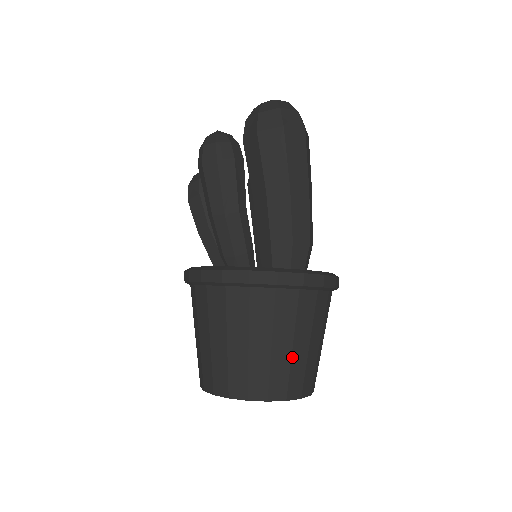
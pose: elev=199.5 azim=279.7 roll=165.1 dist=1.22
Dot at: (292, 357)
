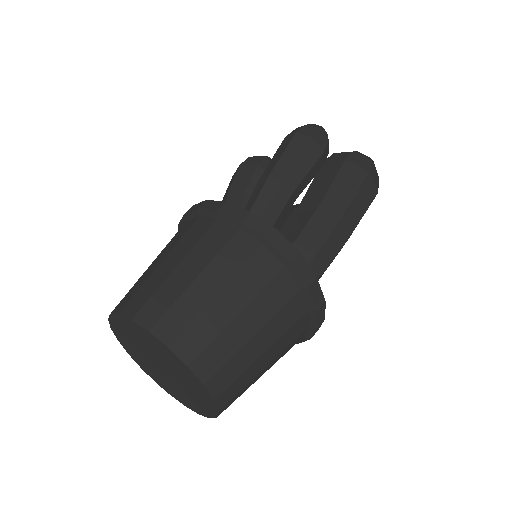
Dot at: (245, 345)
